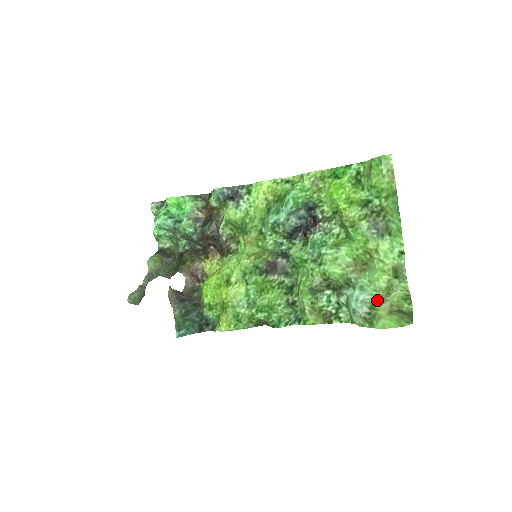
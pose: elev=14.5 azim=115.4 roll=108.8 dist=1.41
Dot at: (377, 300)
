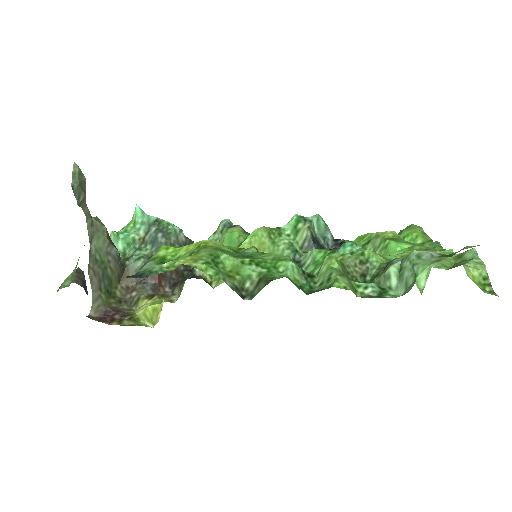
Dot at: occluded
